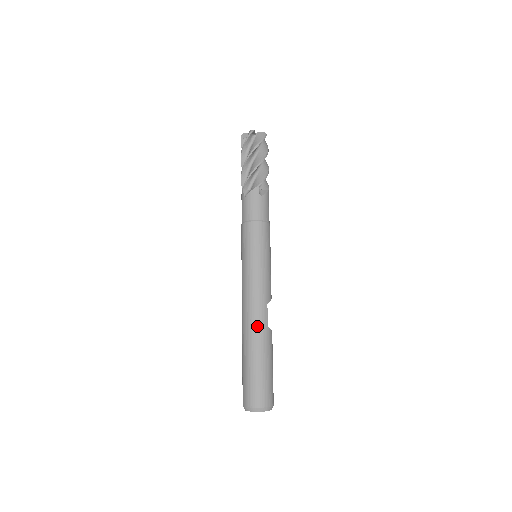
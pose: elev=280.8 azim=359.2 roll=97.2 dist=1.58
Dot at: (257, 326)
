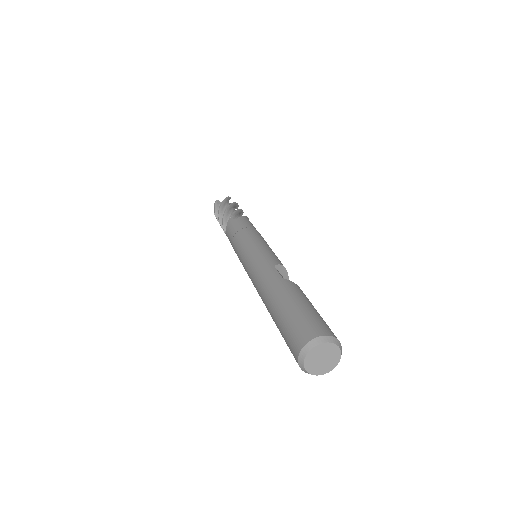
Dot at: (269, 285)
